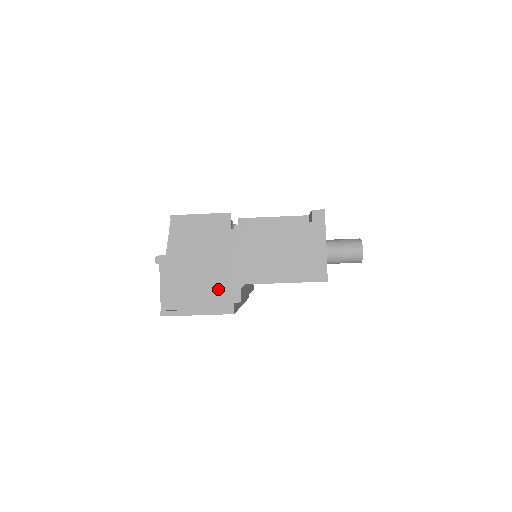
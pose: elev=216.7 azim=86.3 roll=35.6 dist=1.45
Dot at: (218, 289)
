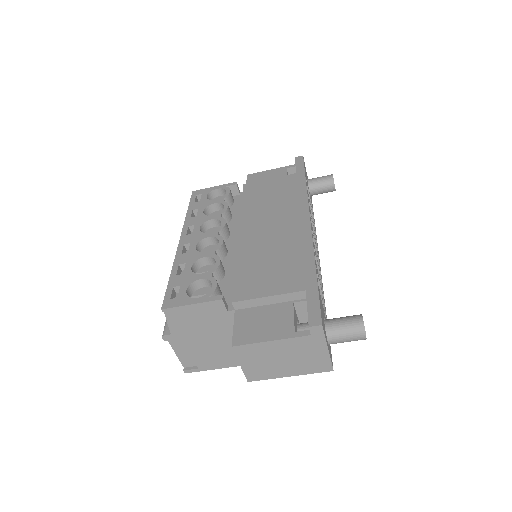
Dot at: (230, 352)
